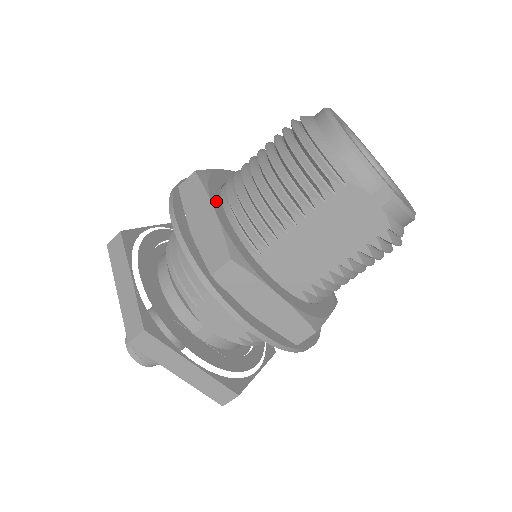
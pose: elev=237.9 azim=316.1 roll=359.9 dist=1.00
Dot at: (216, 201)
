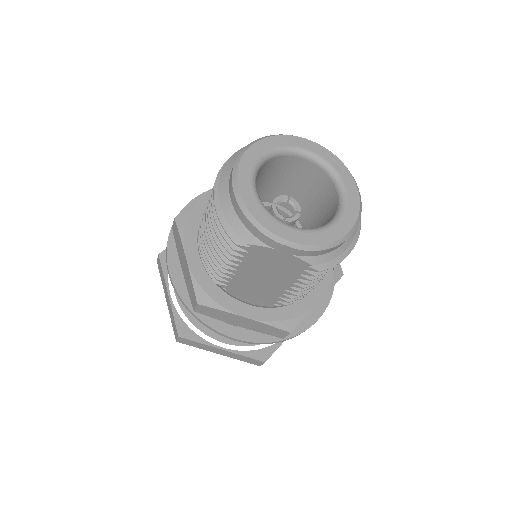
Dot at: (190, 246)
